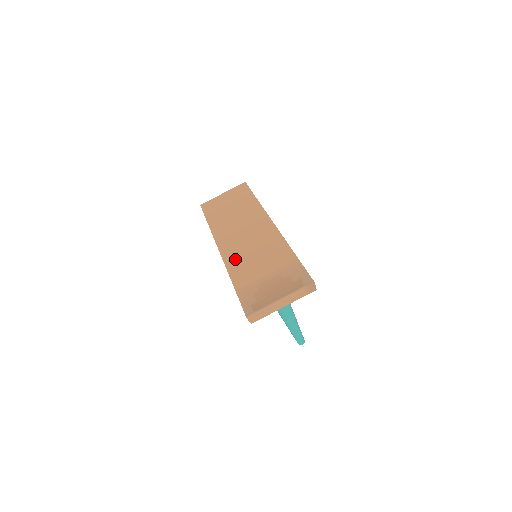
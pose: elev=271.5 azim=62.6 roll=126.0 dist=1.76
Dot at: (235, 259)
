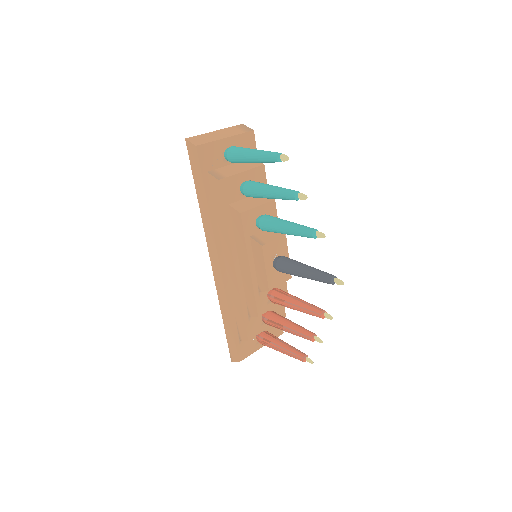
Dot at: occluded
